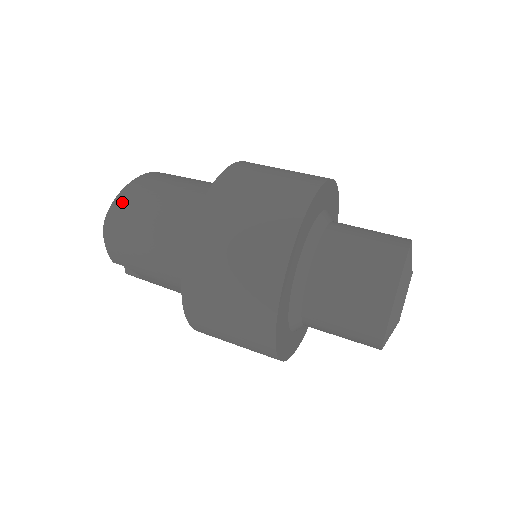
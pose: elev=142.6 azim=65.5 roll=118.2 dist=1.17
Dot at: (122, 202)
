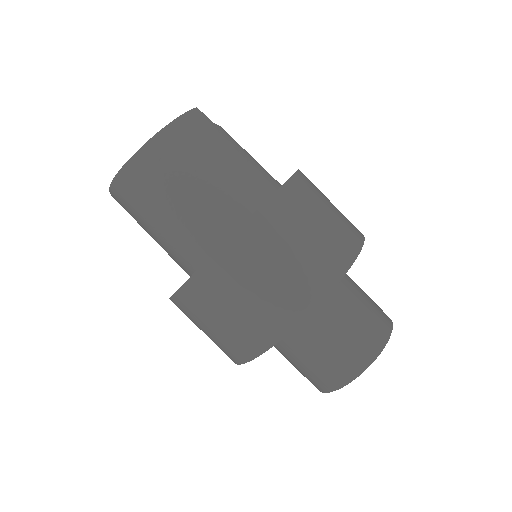
Dot at: (138, 167)
